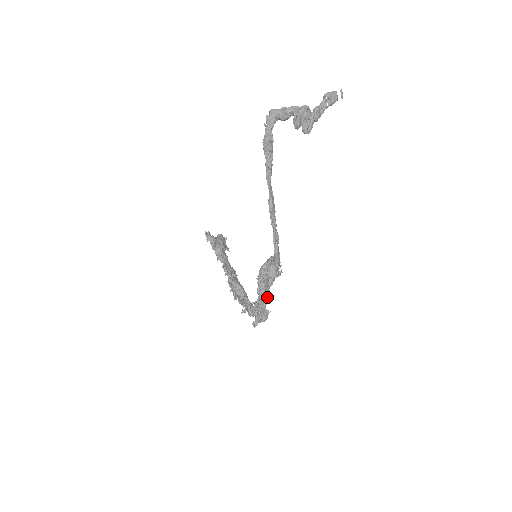
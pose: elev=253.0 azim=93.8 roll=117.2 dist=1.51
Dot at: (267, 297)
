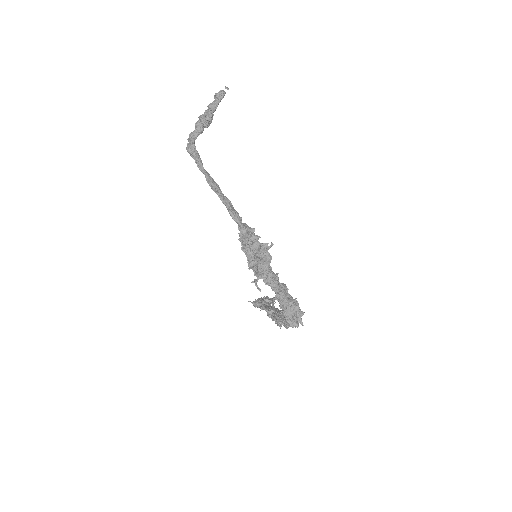
Dot at: (285, 286)
